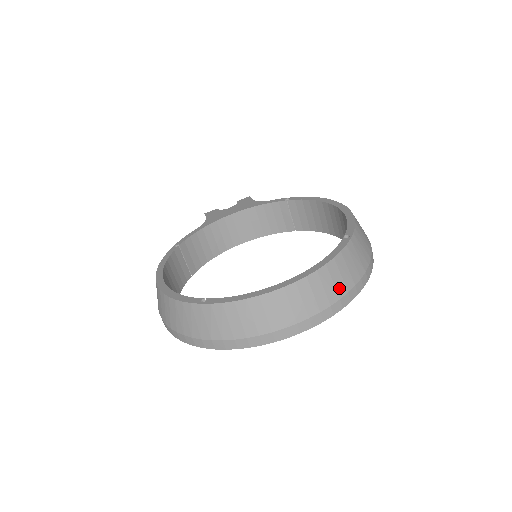
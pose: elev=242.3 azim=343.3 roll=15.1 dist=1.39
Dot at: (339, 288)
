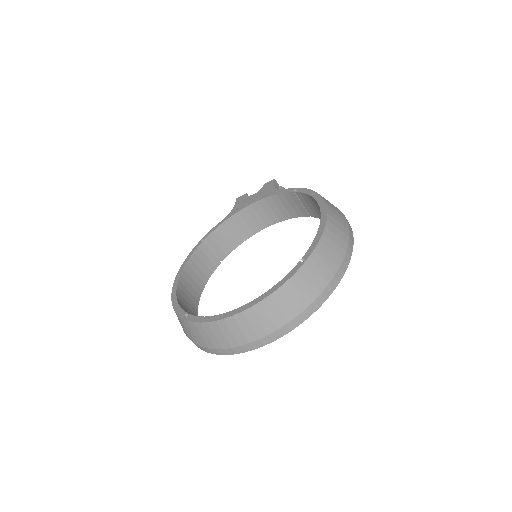
Dot at: (286, 313)
